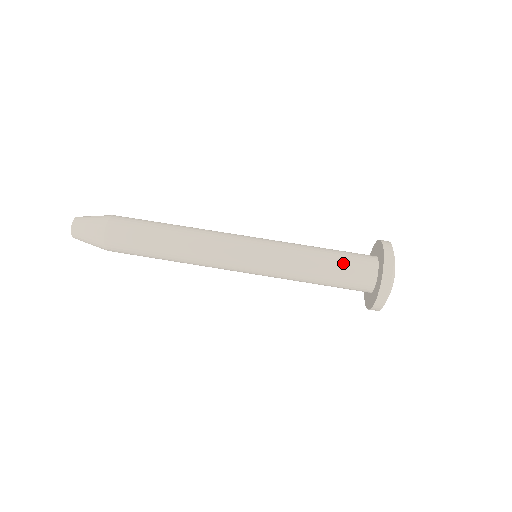
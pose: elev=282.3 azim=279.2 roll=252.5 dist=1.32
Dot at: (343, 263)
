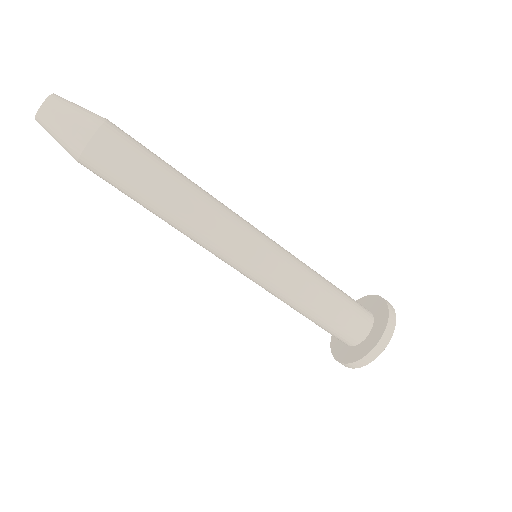
Dot at: (338, 317)
